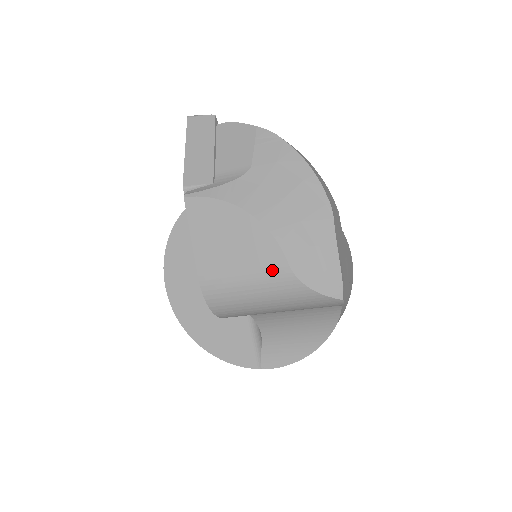
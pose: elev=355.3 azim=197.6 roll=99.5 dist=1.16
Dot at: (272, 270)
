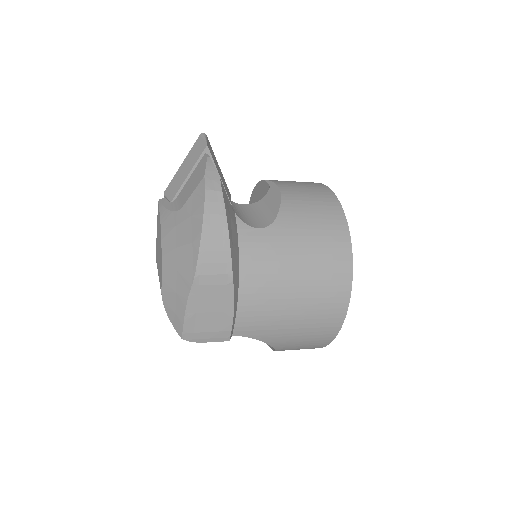
Dot at: (160, 286)
